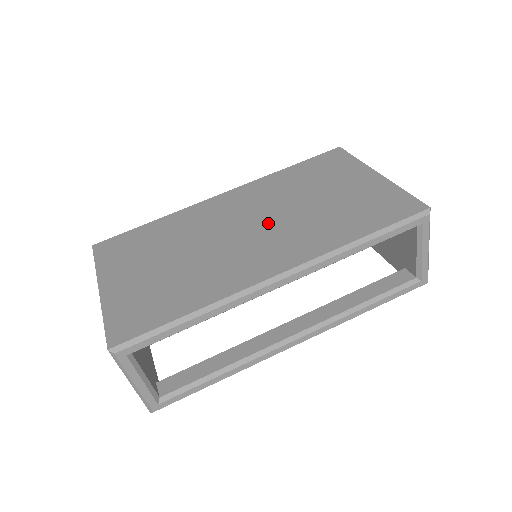
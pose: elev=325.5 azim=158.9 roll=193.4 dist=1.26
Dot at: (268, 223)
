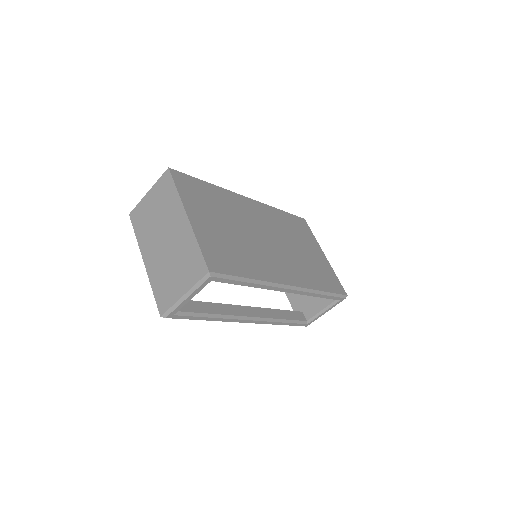
Dot at: (279, 245)
